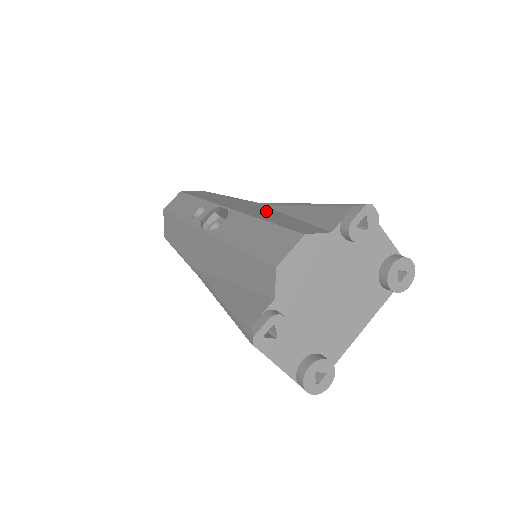
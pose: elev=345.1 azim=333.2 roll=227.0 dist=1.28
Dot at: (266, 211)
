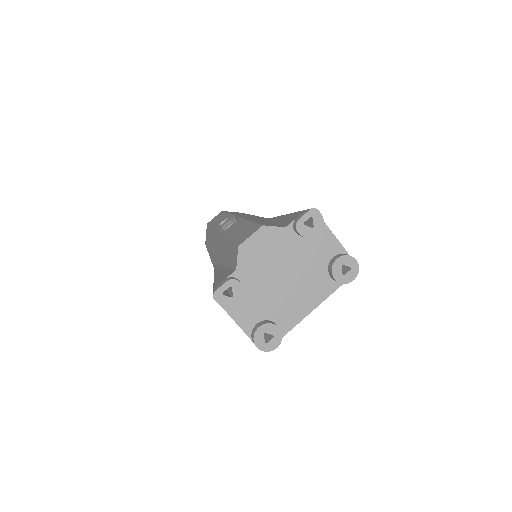
Dot at: occluded
